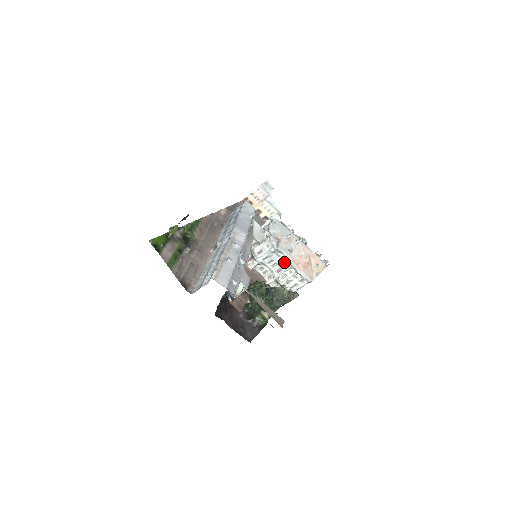
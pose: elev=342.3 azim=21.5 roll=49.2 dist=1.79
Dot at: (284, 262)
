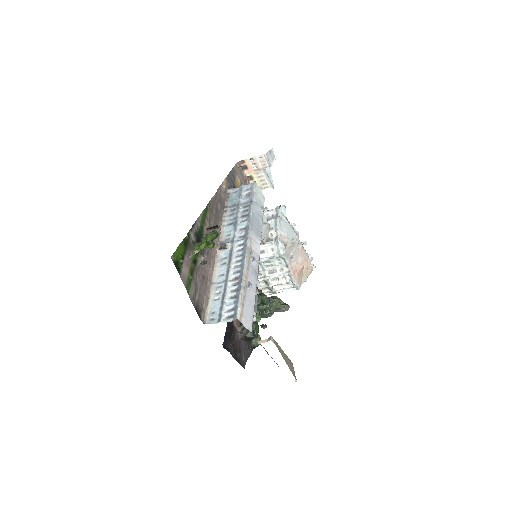
Dot at: (281, 266)
